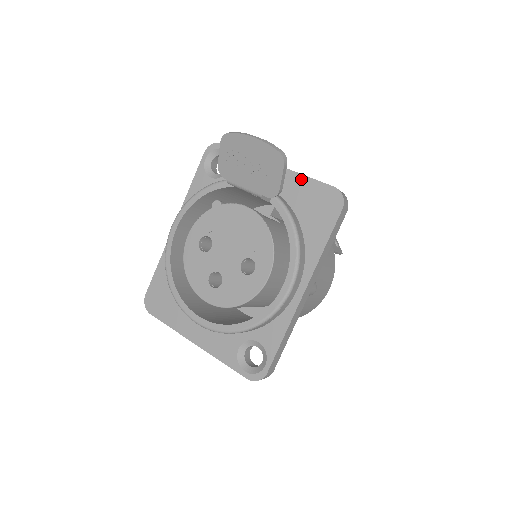
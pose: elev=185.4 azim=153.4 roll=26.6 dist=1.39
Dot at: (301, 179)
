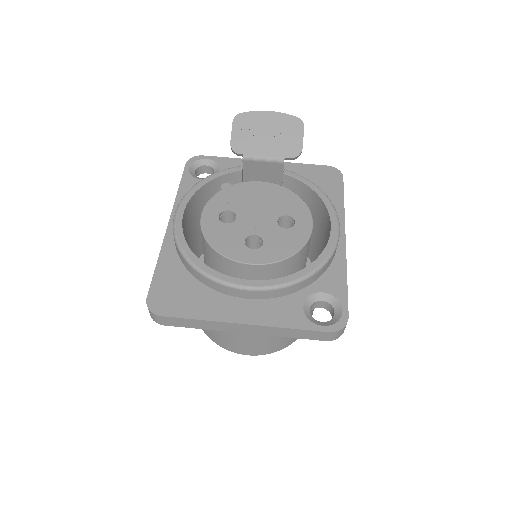
Dot at: (296, 166)
